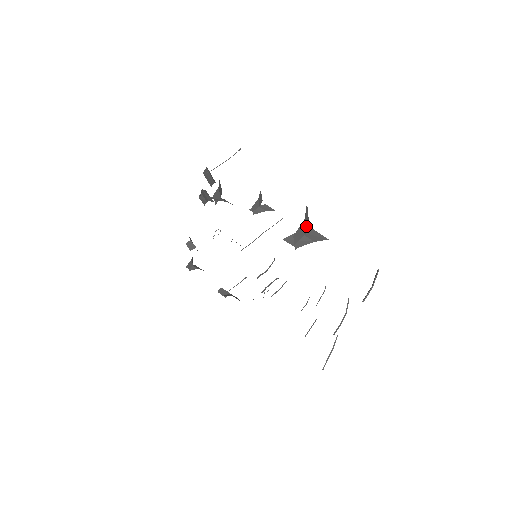
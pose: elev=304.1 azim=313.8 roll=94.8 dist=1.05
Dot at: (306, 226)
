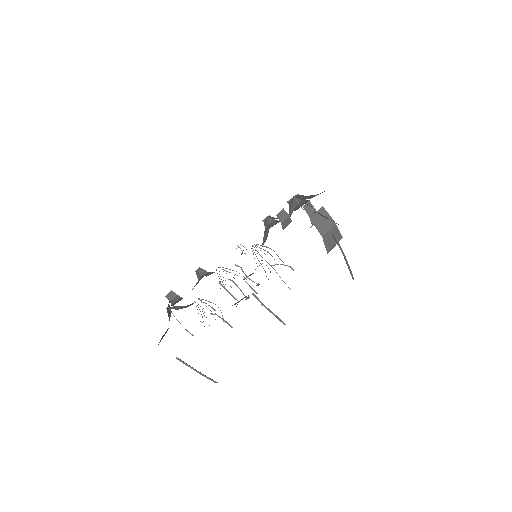
Dot at: (327, 240)
